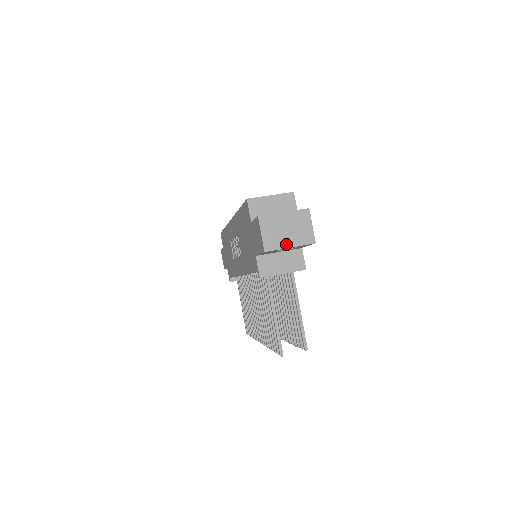
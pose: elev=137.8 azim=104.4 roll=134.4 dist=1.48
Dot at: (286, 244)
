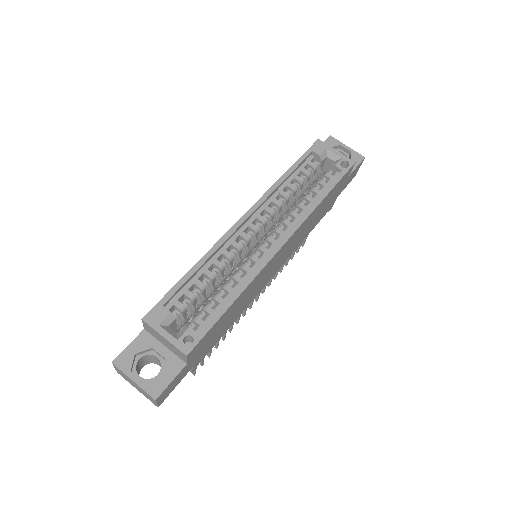
Dot at: (134, 386)
